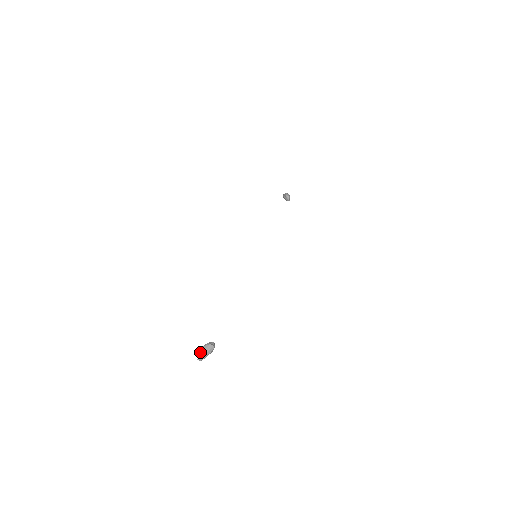
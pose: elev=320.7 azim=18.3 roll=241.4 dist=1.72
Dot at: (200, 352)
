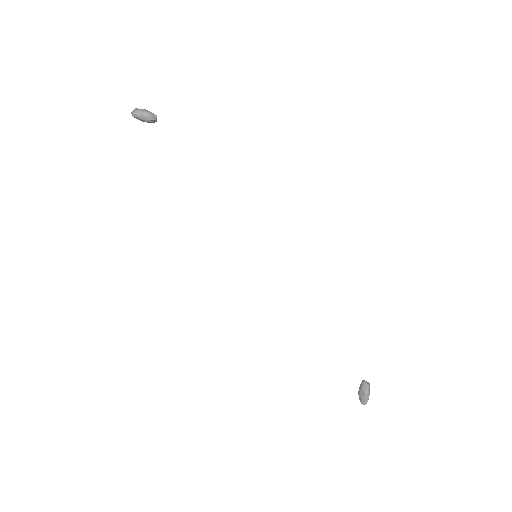
Dot at: (366, 400)
